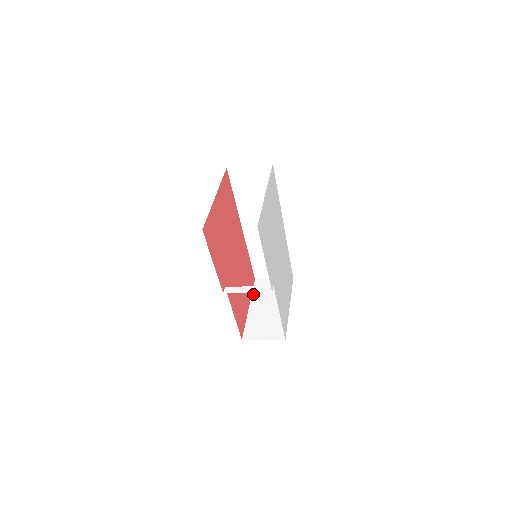
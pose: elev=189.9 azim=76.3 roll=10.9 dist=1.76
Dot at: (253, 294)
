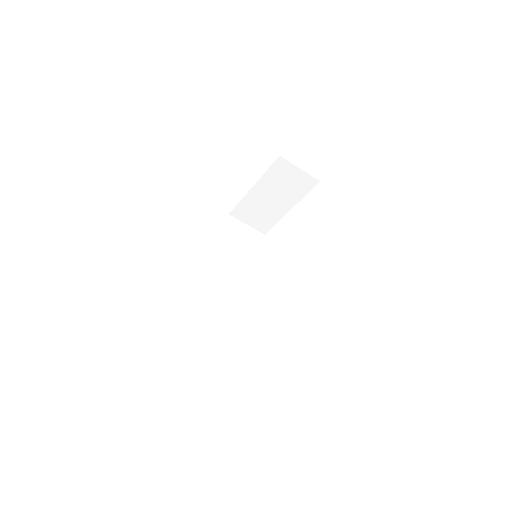
Dot at: occluded
